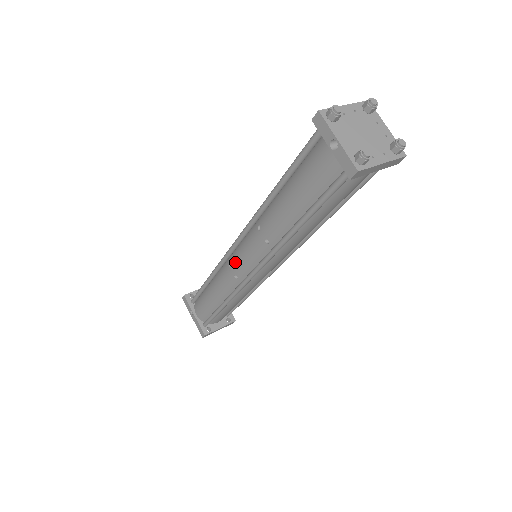
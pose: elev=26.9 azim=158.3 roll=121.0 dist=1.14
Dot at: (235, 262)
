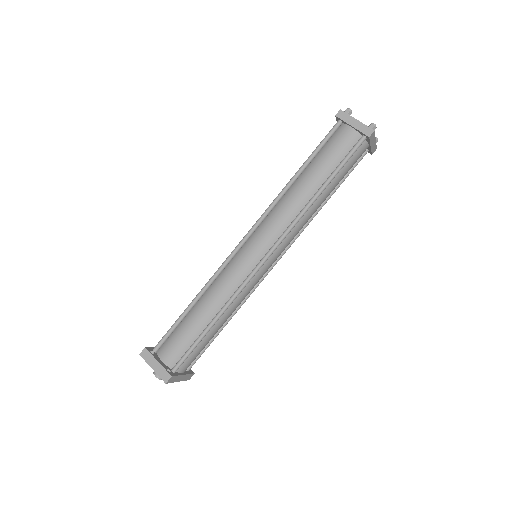
Dot at: occluded
